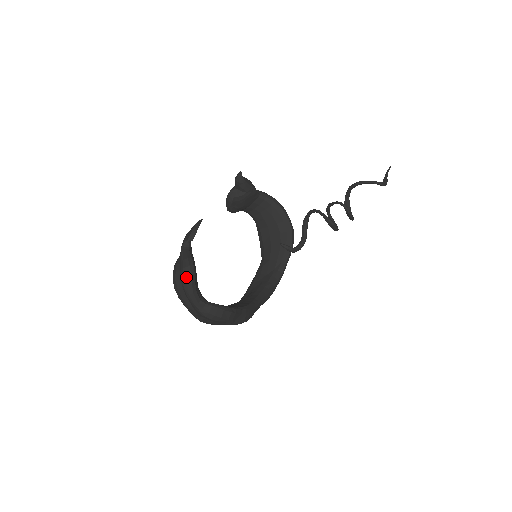
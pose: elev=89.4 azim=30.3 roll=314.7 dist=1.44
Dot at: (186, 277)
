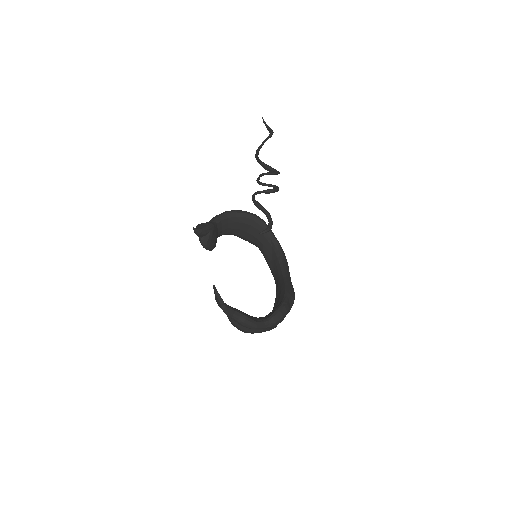
Dot at: (245, 323)
